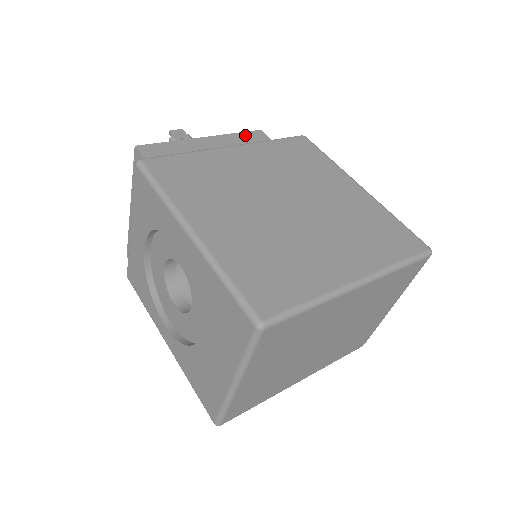
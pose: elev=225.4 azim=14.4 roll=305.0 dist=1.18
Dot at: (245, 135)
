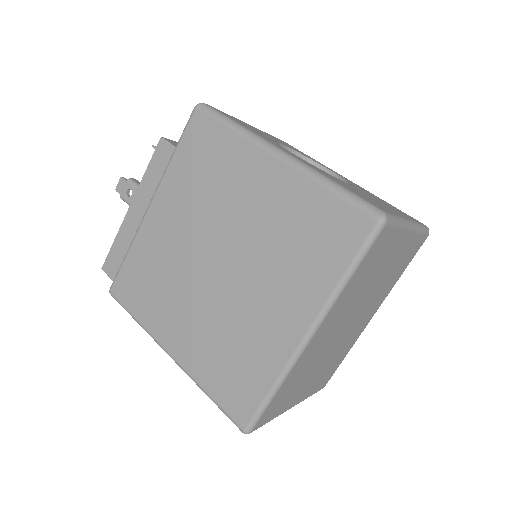
Dot at: (153, 164)
